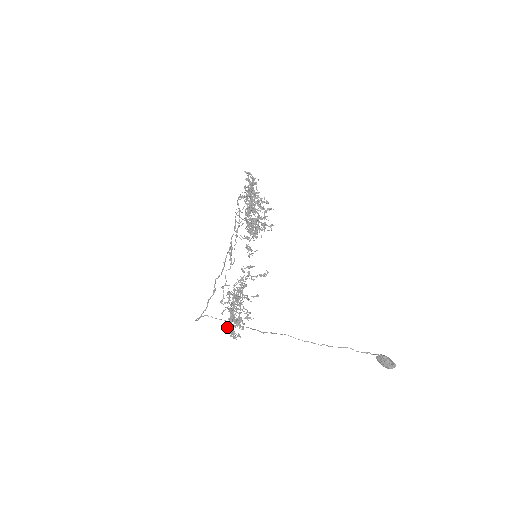
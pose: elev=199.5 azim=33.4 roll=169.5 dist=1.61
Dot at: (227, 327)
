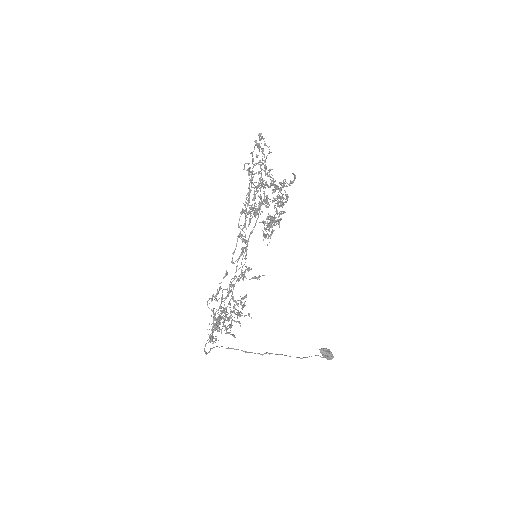
Dot at: occluded
